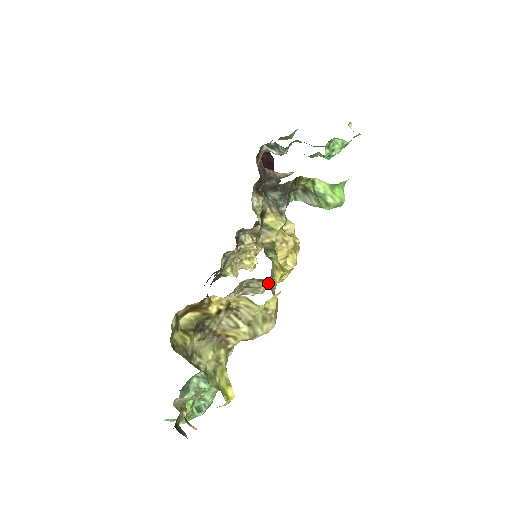
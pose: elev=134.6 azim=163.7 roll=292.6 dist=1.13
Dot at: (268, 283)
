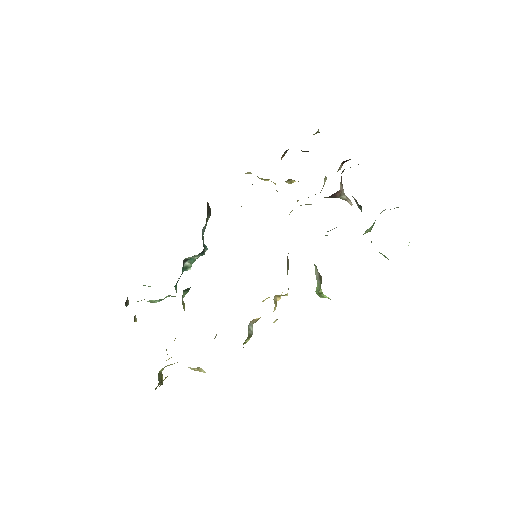
Dot at: occluded
